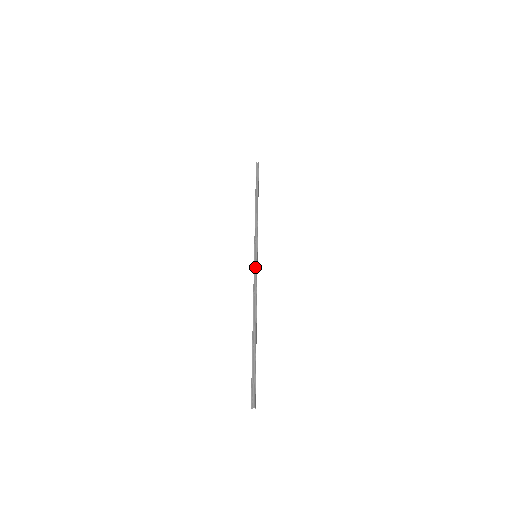
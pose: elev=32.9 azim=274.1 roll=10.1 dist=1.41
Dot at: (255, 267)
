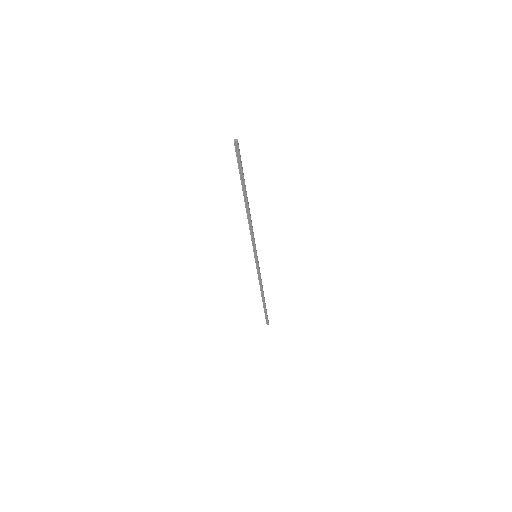
Dot at: (254, 246)
